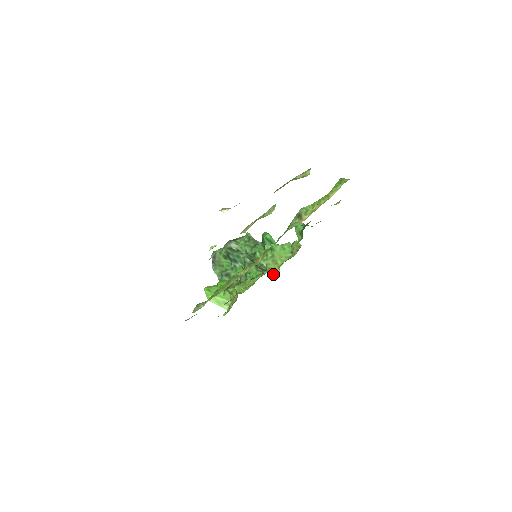
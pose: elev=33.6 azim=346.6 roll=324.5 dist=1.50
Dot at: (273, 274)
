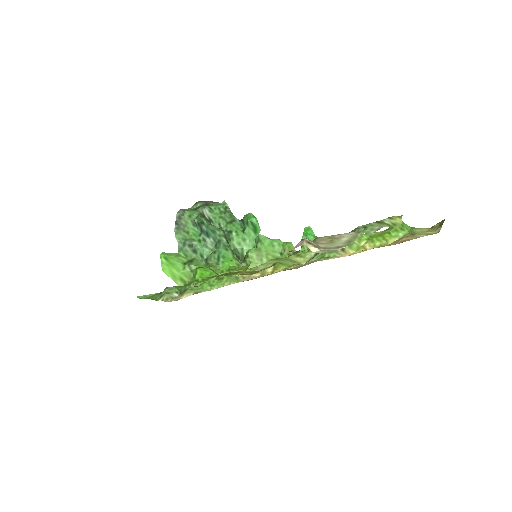
Dot at: occluded
